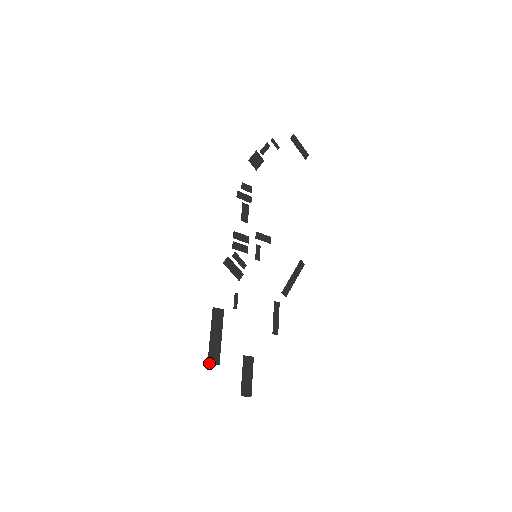
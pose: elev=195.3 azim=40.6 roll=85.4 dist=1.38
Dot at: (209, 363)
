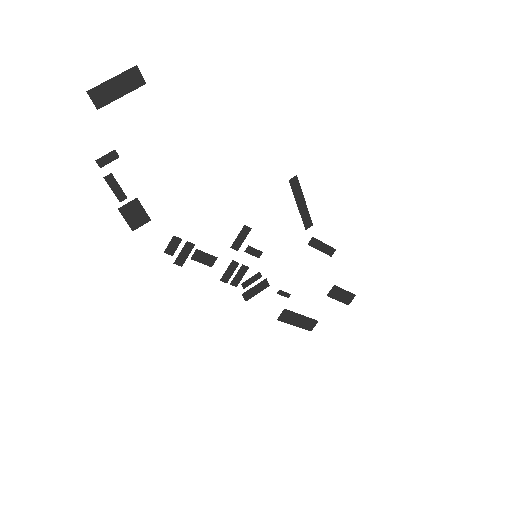
Dot at: occluded
